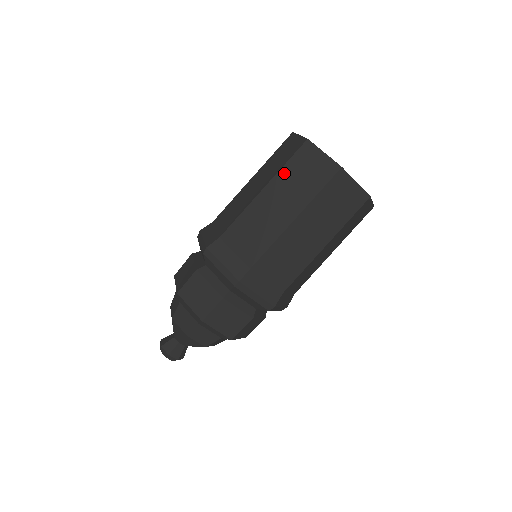
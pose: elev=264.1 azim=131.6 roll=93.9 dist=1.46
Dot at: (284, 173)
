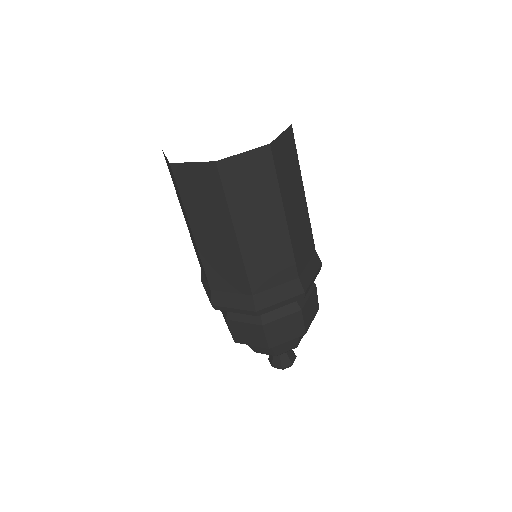
Dot at: (189, 207)
